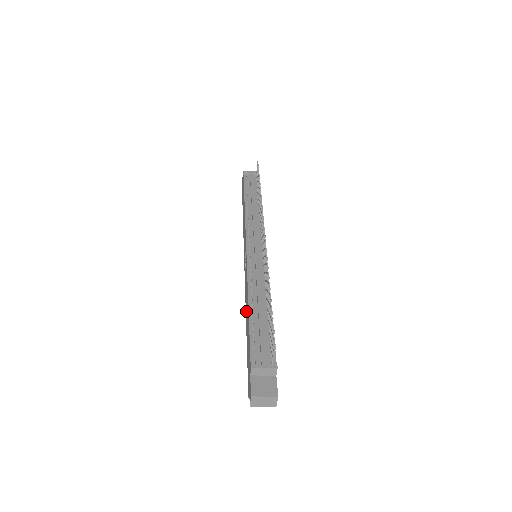
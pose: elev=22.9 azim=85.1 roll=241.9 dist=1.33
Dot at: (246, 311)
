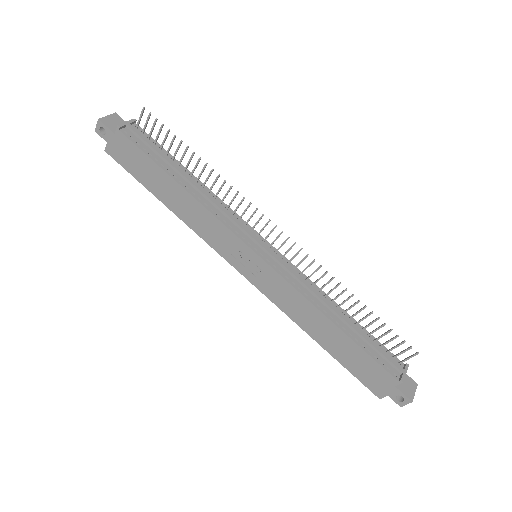
Dot at: (309, 326)
